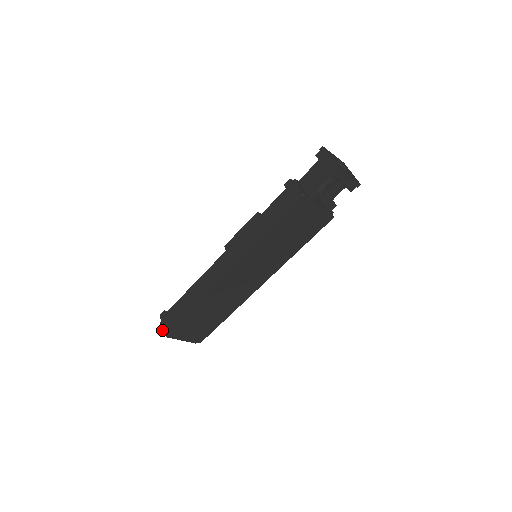
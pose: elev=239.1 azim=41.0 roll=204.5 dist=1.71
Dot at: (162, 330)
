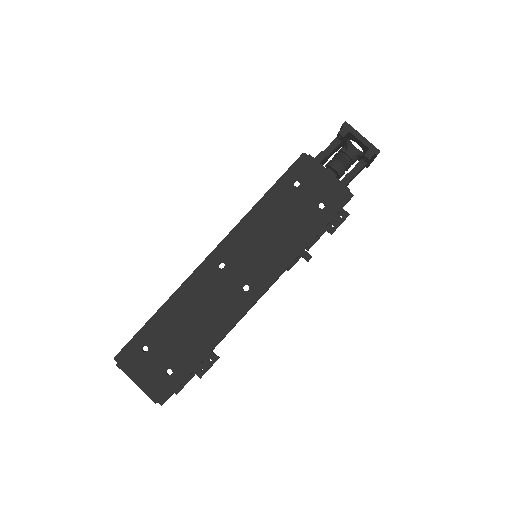
Dot at: occluded
